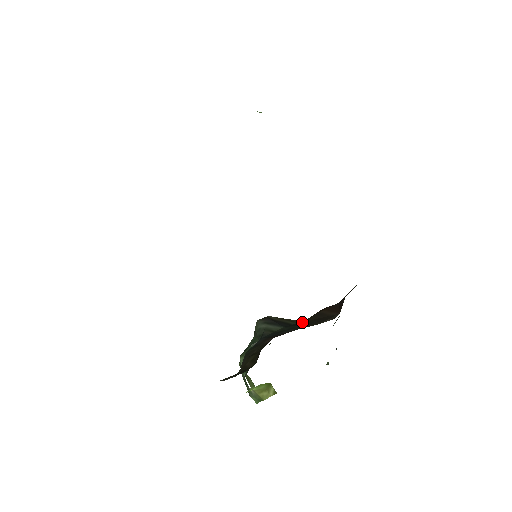
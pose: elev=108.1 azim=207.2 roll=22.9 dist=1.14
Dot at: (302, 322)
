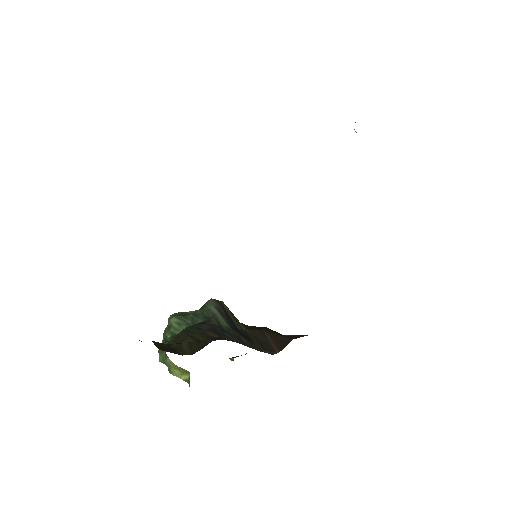
Dot at: (245, 331)
